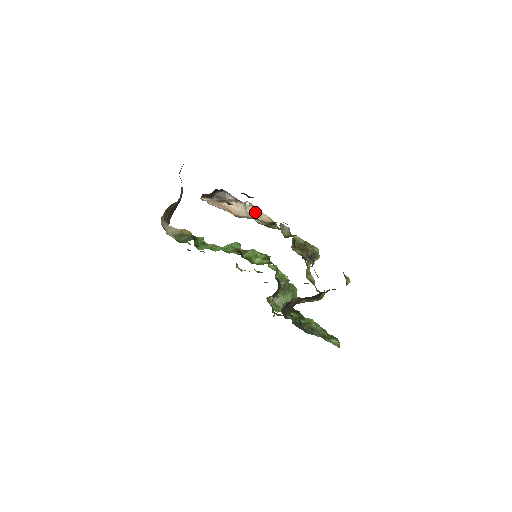
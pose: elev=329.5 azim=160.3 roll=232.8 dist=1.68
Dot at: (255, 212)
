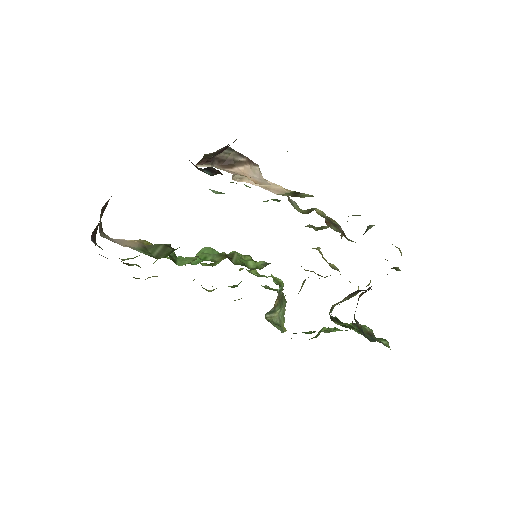
Dot at: occluded
